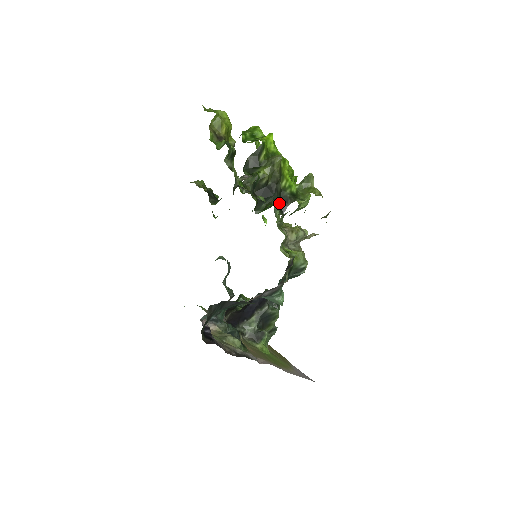
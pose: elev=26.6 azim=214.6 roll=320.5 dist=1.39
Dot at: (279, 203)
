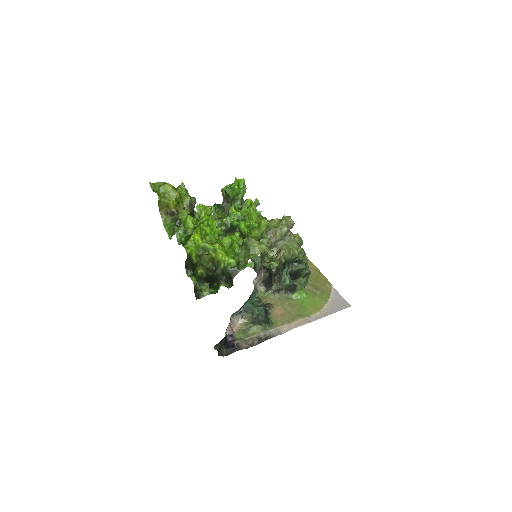
Dot at: (225, 281)
